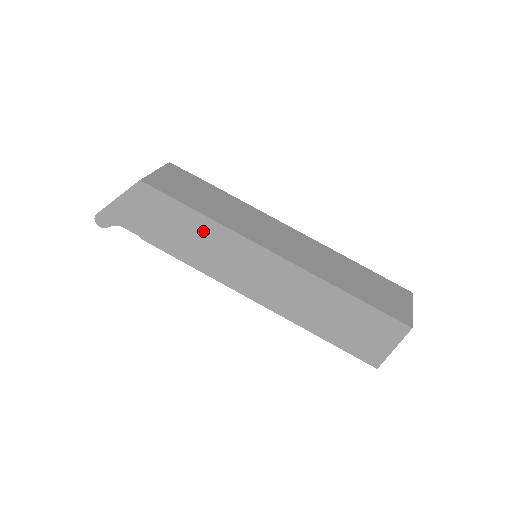
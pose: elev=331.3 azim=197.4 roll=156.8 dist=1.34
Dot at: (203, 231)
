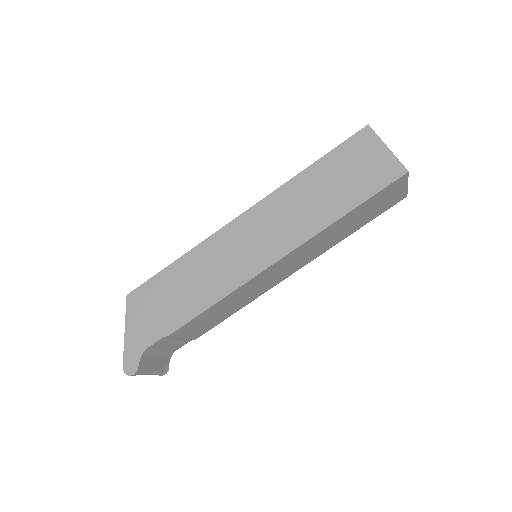
Dot at: (193, 267)
